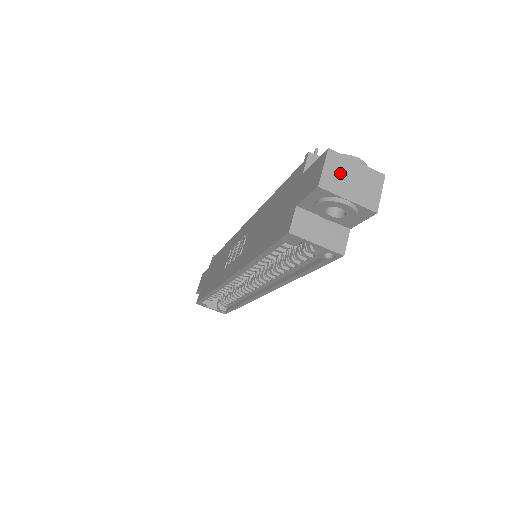
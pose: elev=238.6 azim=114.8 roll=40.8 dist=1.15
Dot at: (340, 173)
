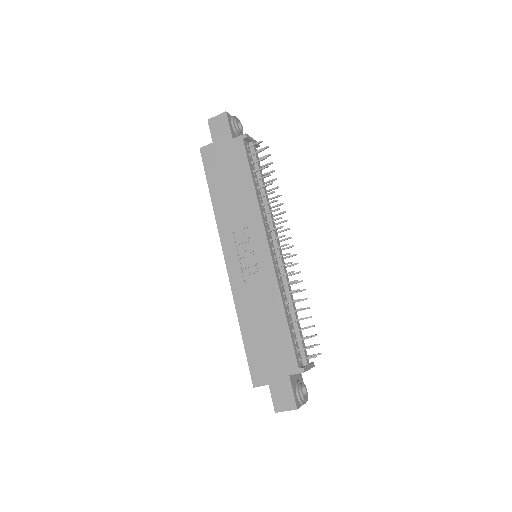
Dot at: occluded
